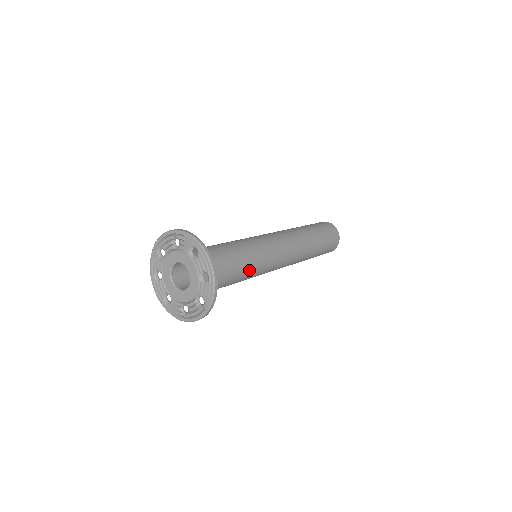
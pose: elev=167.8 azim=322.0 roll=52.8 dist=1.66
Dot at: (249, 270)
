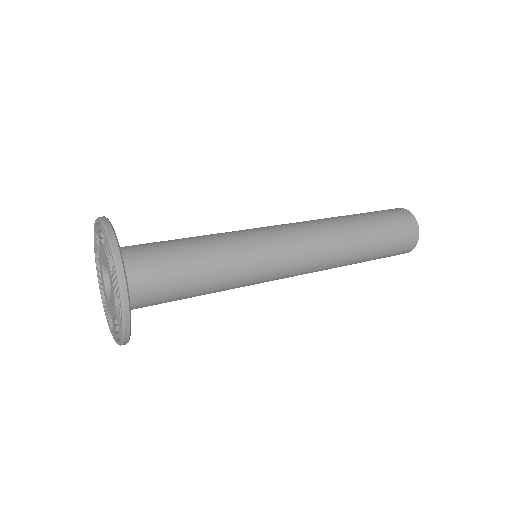
Dot at: occluded
